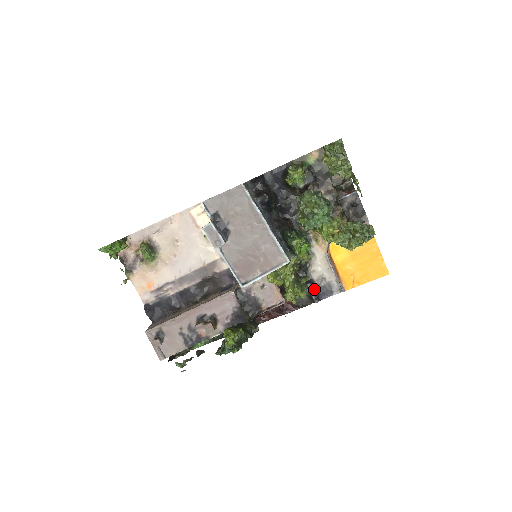
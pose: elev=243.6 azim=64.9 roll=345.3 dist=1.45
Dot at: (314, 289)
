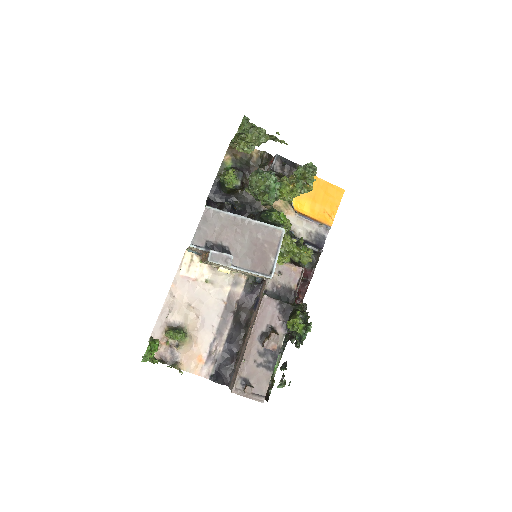
Dot at: (311, 245)
